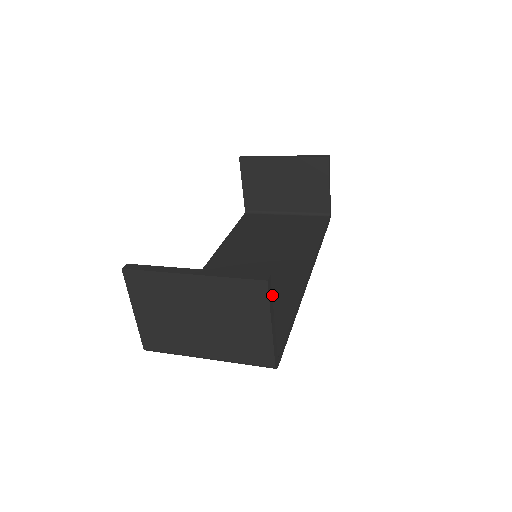
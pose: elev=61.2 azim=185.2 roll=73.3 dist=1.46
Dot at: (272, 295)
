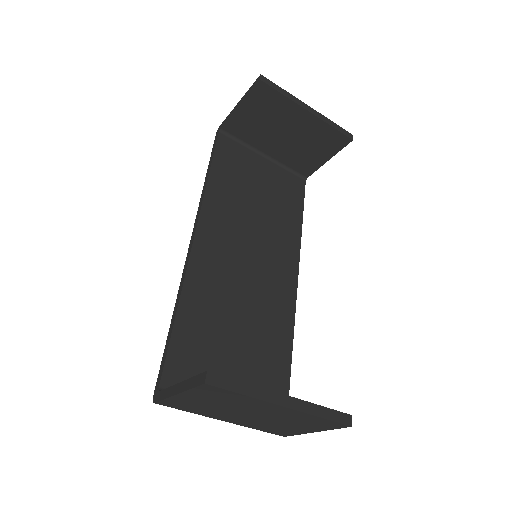
Dot at: (270, 322)
